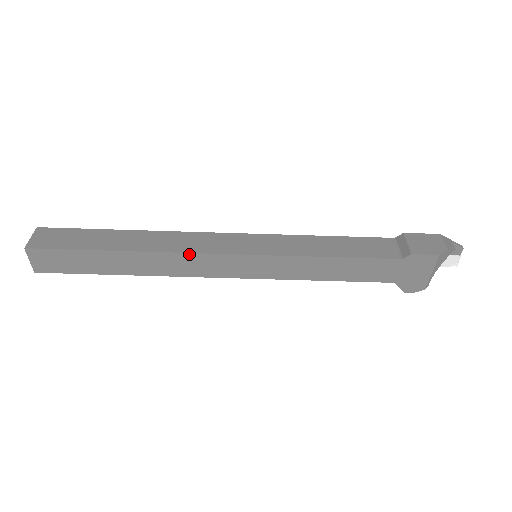
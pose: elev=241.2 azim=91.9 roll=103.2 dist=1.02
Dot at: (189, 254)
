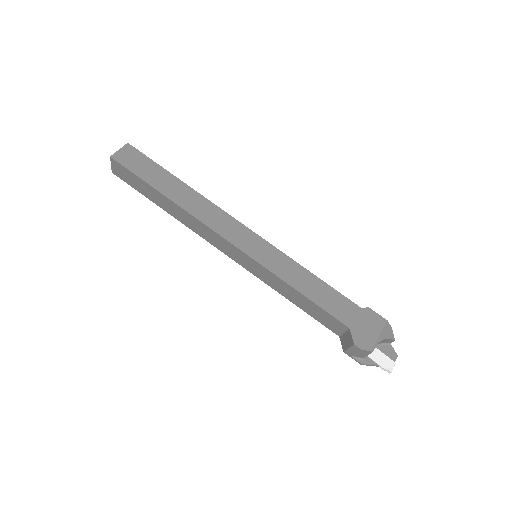
Dot at: (224, 212)
